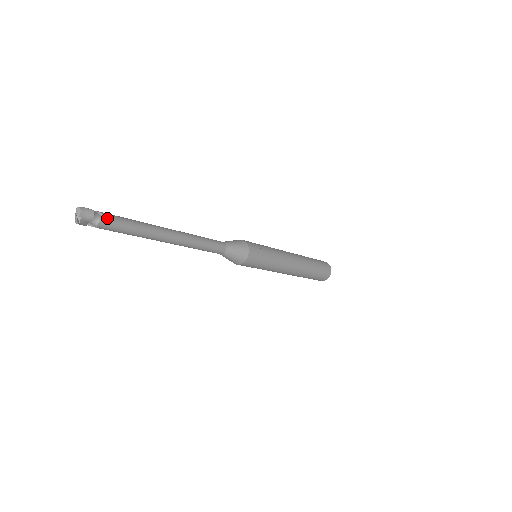
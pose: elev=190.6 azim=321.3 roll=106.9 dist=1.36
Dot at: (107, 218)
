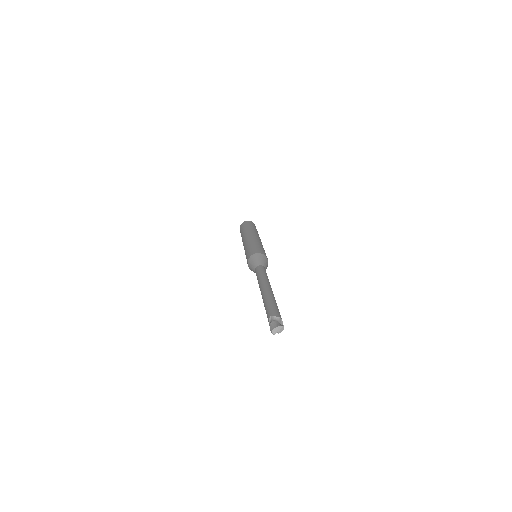
Dot at: occluded
